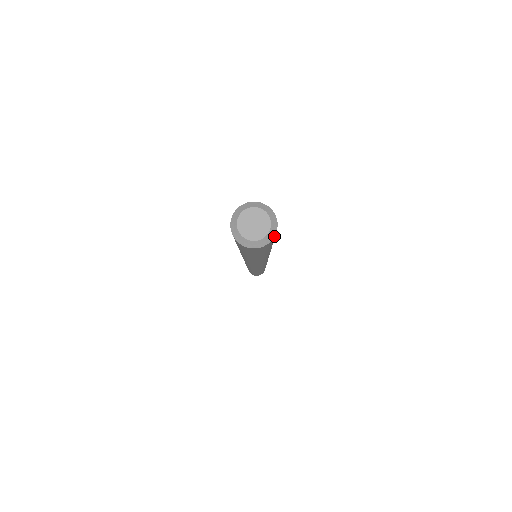
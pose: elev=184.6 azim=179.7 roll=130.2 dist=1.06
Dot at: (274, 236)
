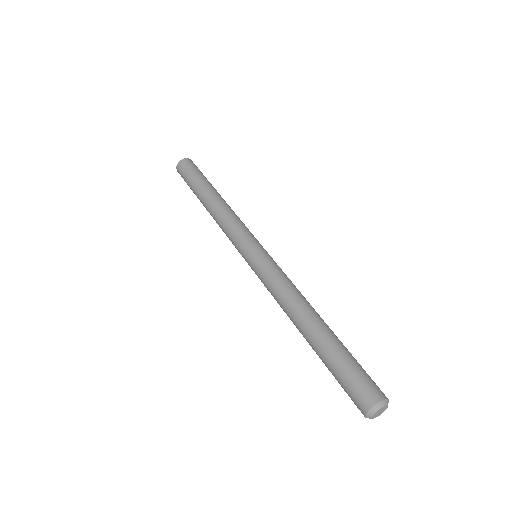
Dot at: (388, 400)
